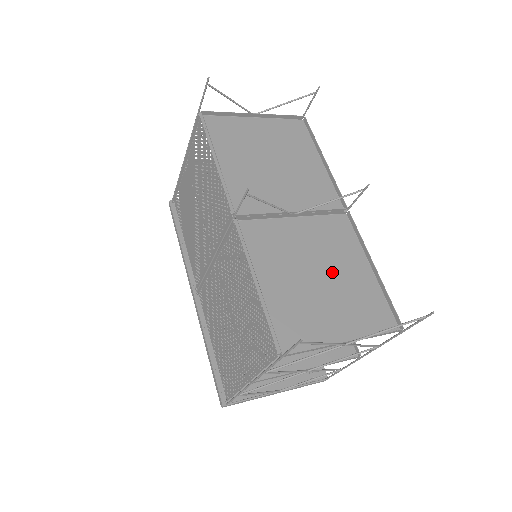
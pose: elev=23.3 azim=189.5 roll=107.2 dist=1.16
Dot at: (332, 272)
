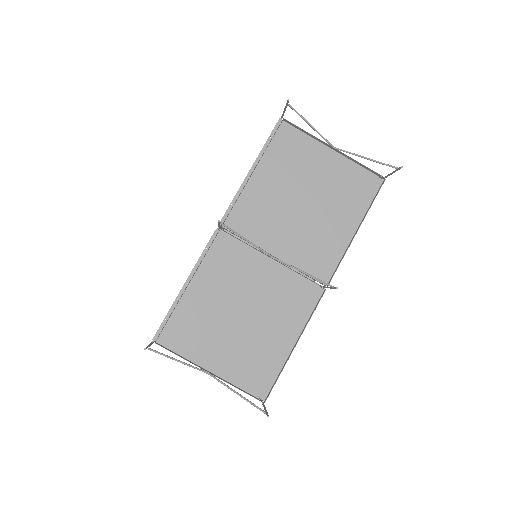
Dot at: (257, 321)
